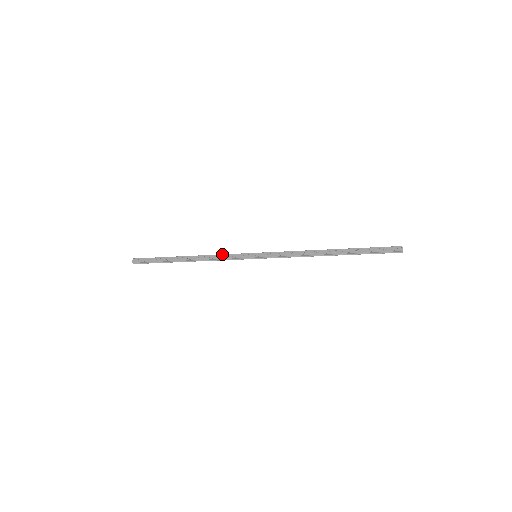
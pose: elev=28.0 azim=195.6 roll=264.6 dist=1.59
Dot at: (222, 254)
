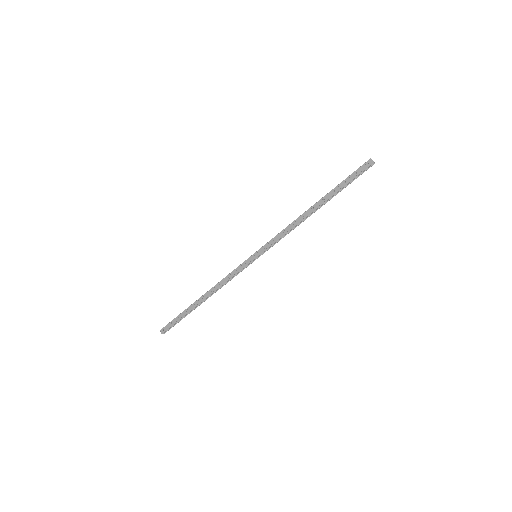
Dot at: (227, 275)
